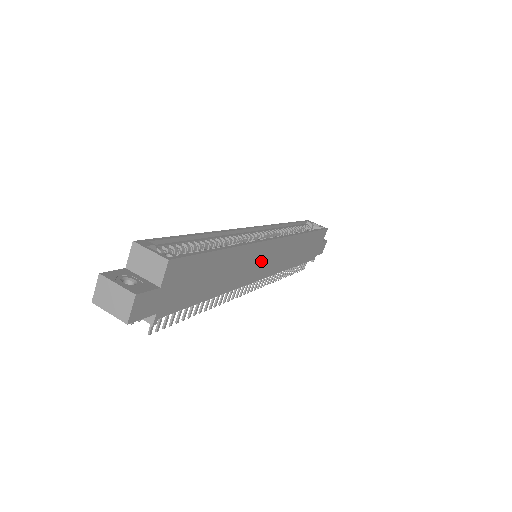
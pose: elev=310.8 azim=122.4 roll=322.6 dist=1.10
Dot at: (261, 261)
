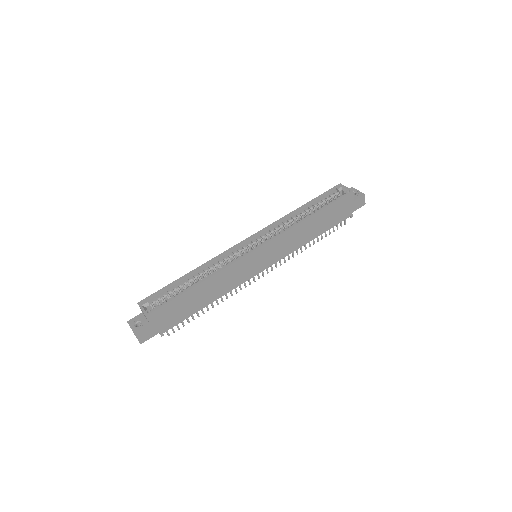
Dot at: (249, 266)
